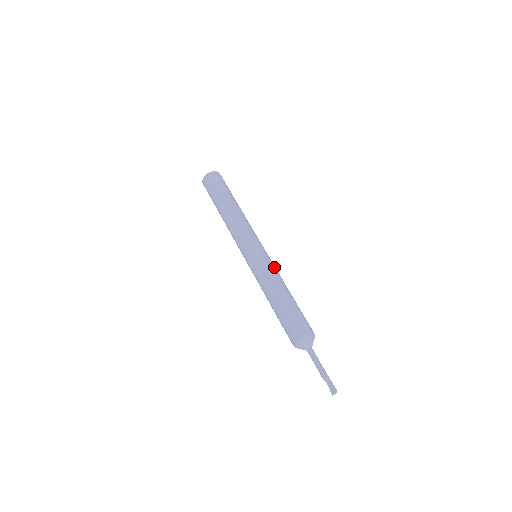
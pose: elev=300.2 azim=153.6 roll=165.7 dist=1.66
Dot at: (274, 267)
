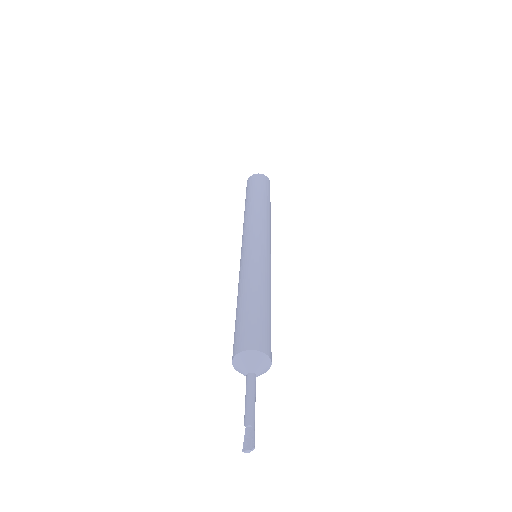
Dot at: (269, 269)
